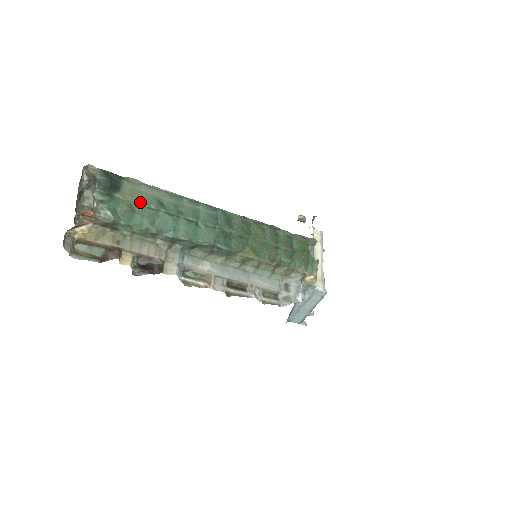
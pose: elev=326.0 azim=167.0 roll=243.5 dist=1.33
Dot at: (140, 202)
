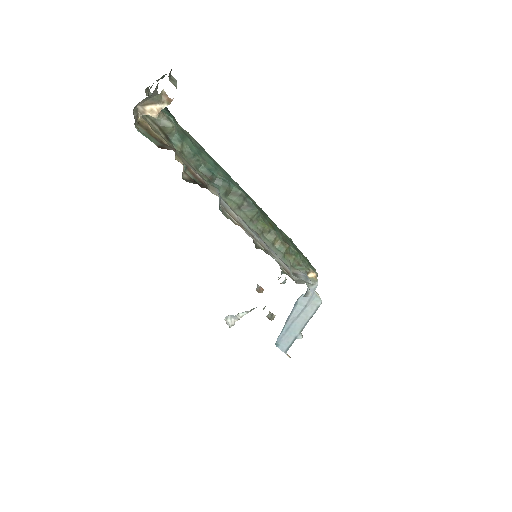
Dot at: (189, 136)
